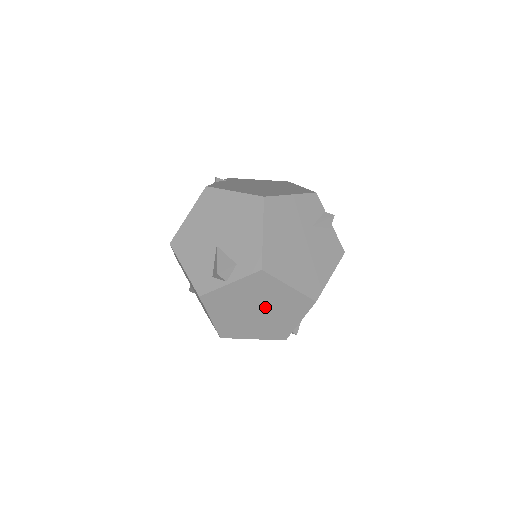
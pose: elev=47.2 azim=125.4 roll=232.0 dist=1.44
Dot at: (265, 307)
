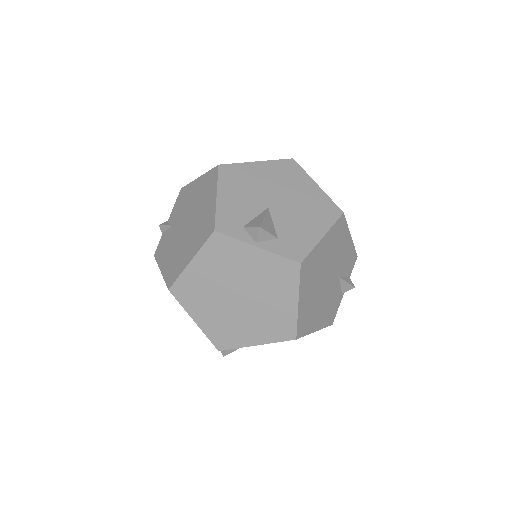
Dot at: (251, 301)
